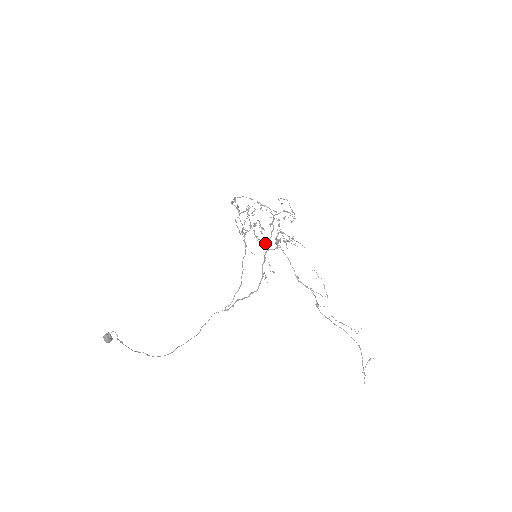
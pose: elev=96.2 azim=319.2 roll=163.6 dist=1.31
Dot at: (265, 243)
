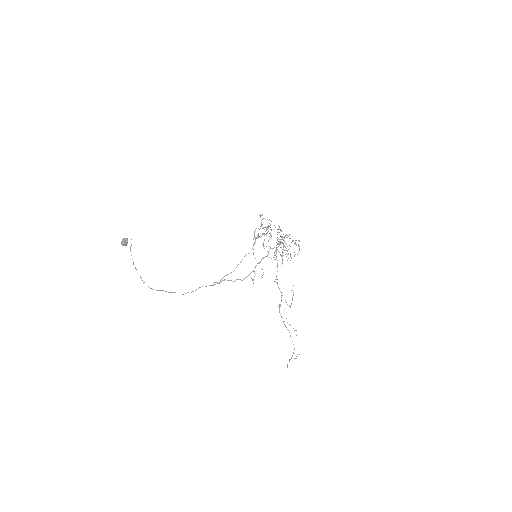
Dot at: (267, 251)
